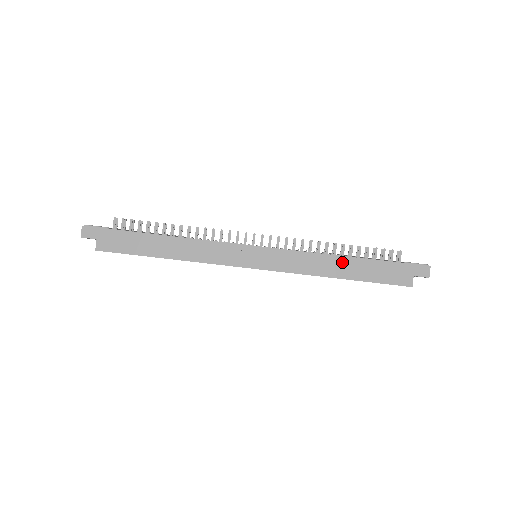
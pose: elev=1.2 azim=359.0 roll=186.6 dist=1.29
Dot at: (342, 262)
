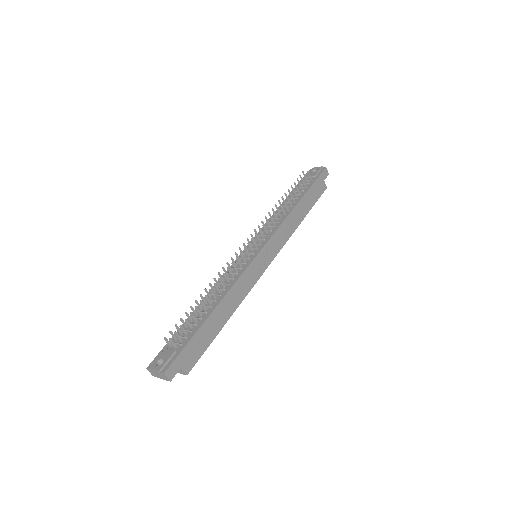
Dot at: (298, 209)
